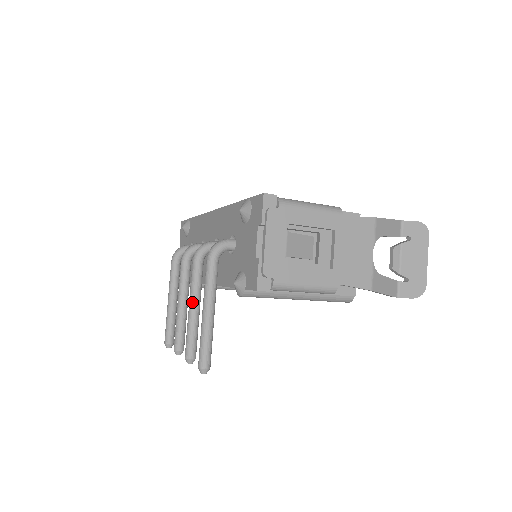
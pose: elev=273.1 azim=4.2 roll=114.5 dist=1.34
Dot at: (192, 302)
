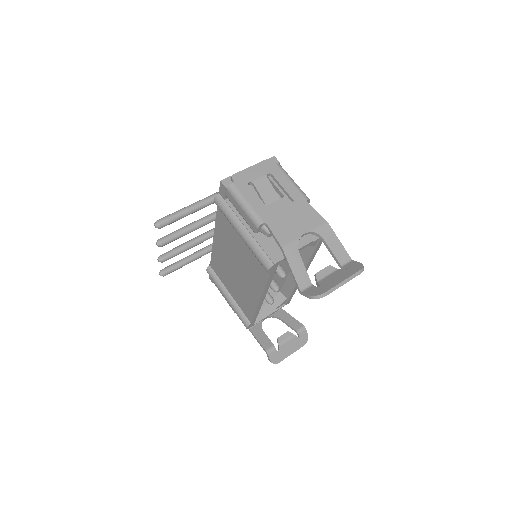
Dot at: (195, 221)
